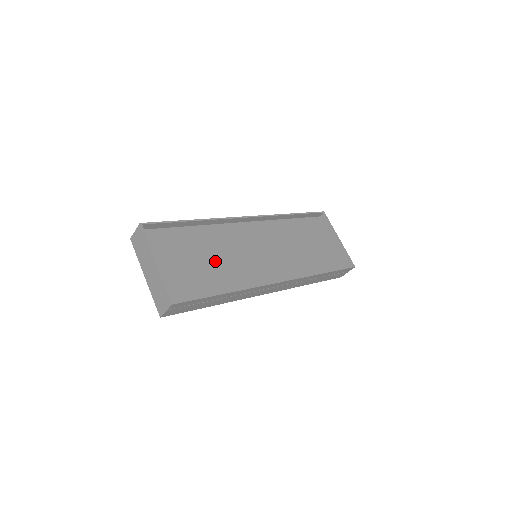
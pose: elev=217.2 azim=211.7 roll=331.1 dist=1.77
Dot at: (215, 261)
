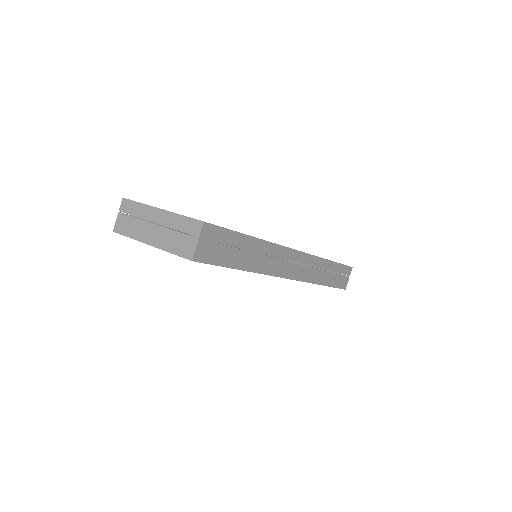
Dot at: occluded
